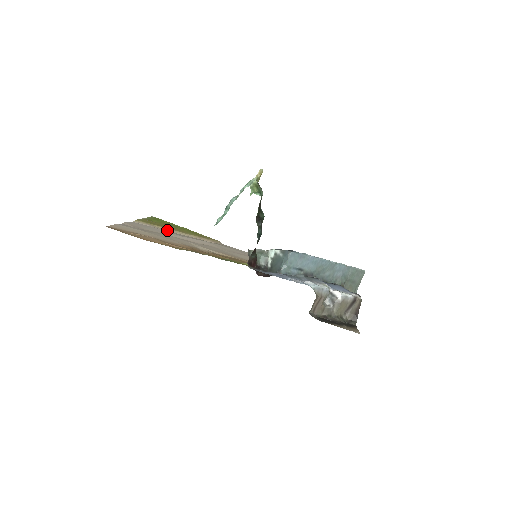
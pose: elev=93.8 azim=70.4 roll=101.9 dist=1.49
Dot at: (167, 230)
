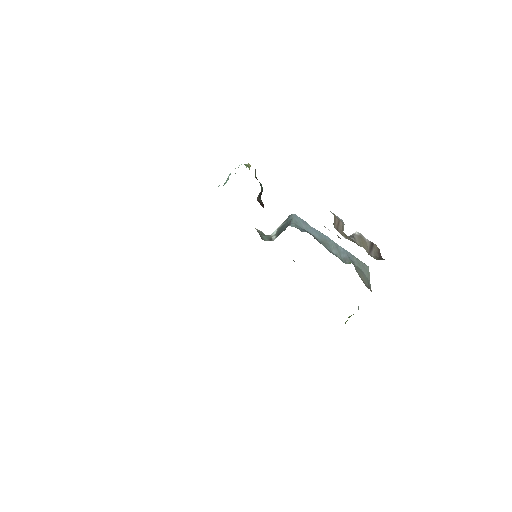
Dot at: occluded
